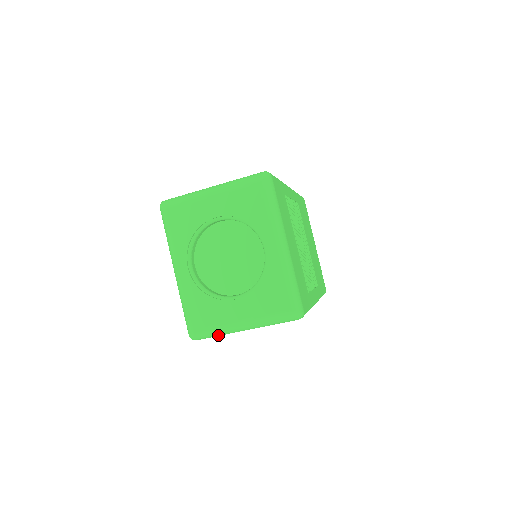
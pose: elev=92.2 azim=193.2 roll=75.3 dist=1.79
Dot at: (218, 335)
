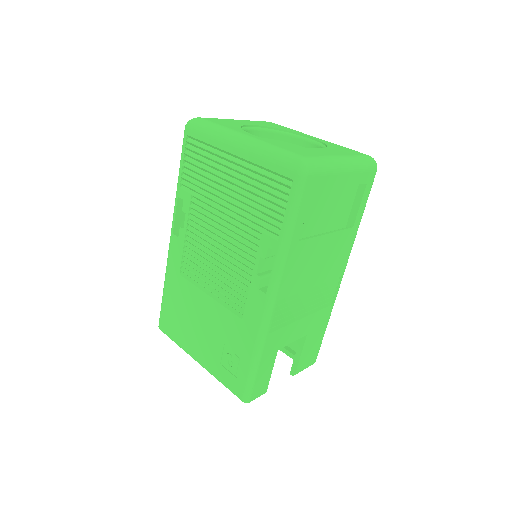
Dot at: (327, 169)
